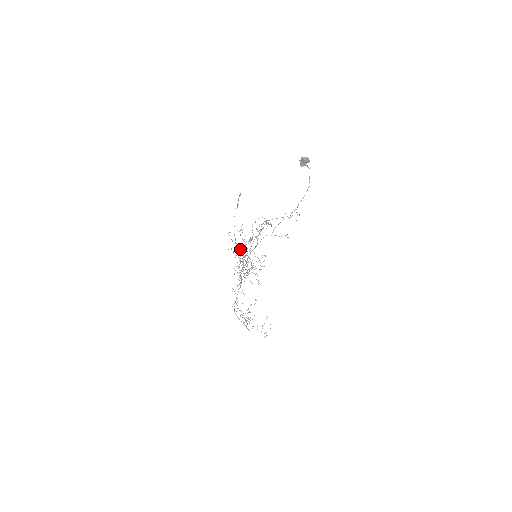
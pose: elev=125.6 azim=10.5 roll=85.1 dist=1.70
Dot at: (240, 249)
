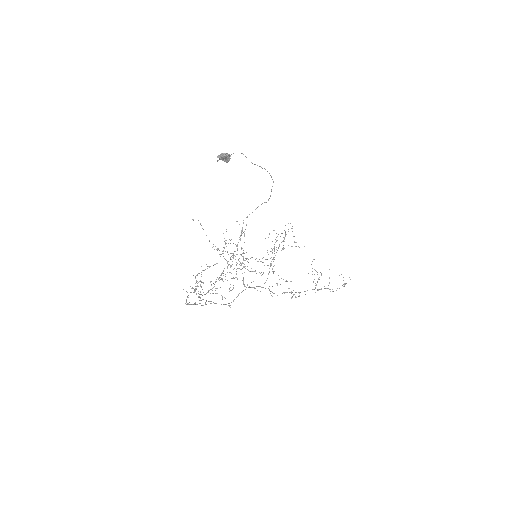
Dot at: (218, 278)
